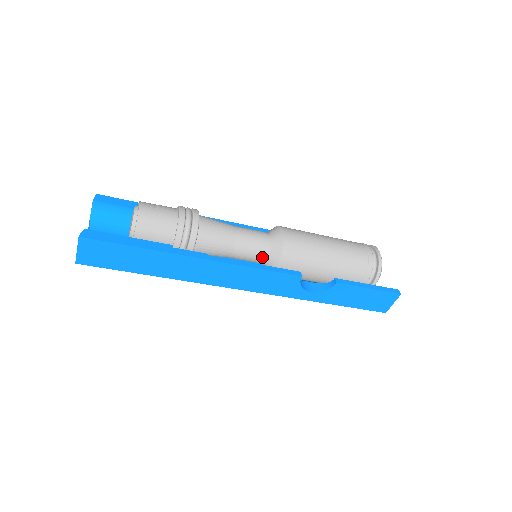
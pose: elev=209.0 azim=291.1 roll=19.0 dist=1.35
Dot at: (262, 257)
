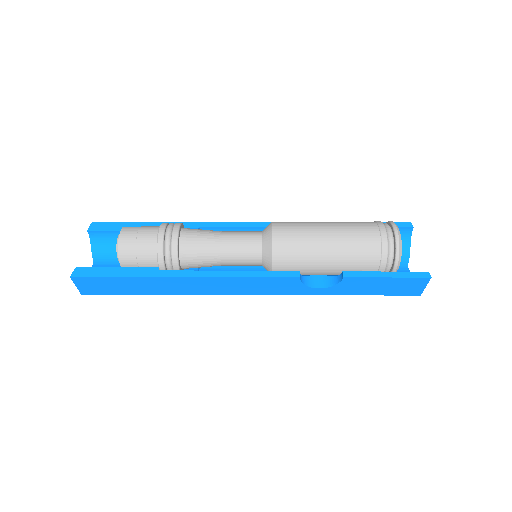
Dot at: (255, 262)
